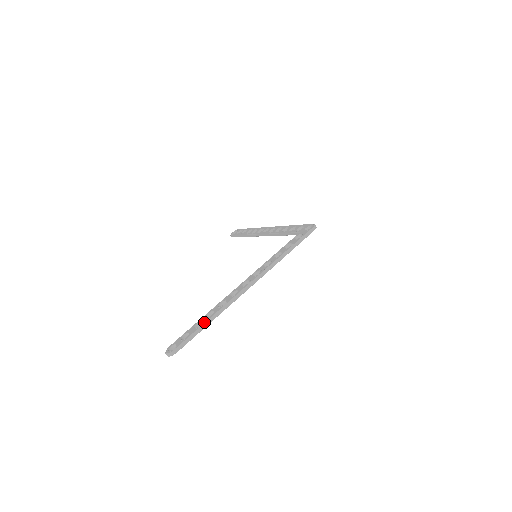
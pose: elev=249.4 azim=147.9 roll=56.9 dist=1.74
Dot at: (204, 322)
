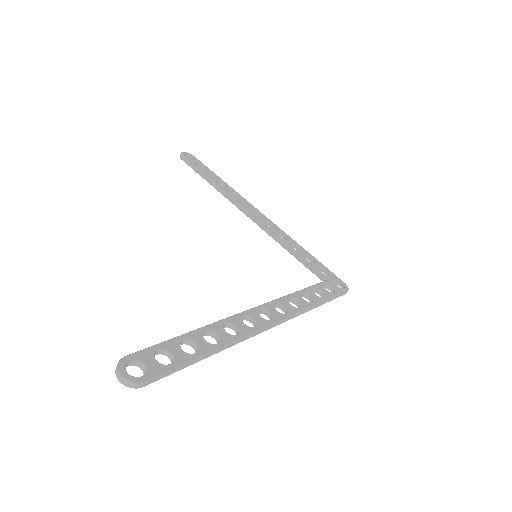
Dot at: (205, 351)
